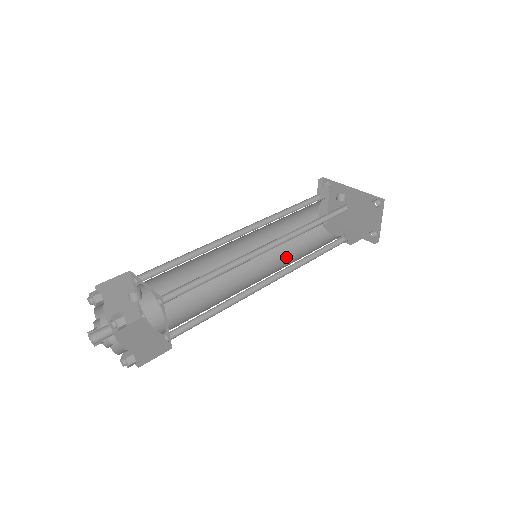
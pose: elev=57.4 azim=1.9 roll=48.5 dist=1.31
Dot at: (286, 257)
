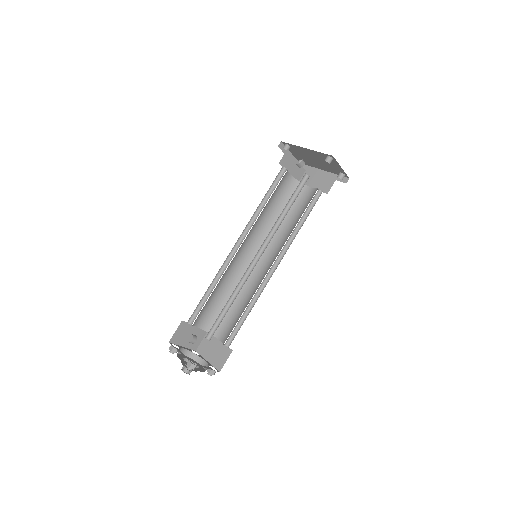
Dot at: (281, 233)
